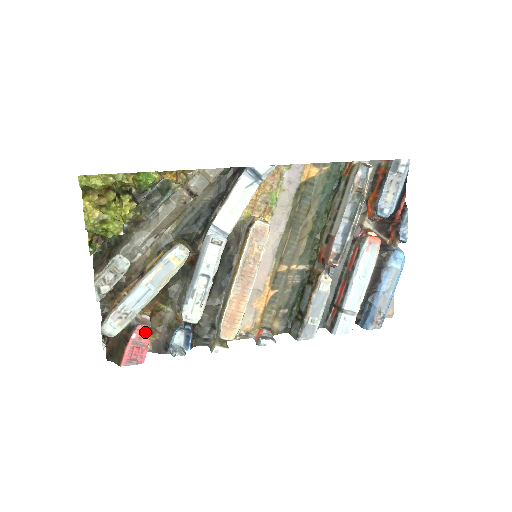
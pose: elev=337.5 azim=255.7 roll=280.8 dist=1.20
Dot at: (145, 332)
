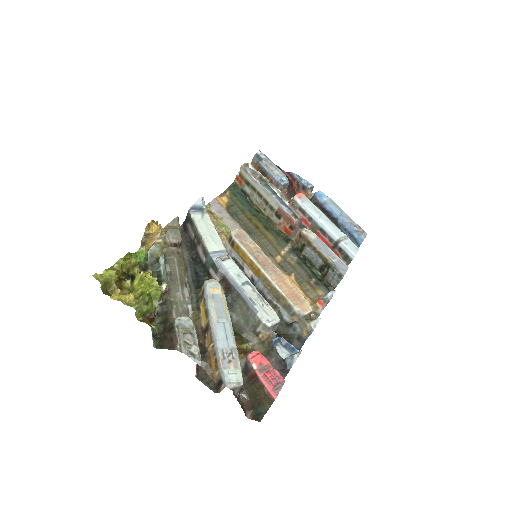
Dot at: (258, 356)
